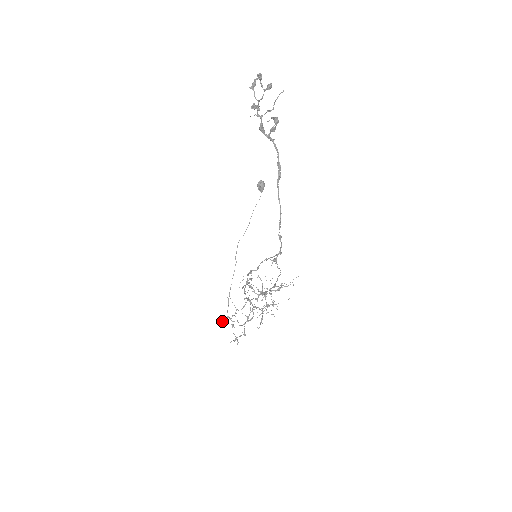
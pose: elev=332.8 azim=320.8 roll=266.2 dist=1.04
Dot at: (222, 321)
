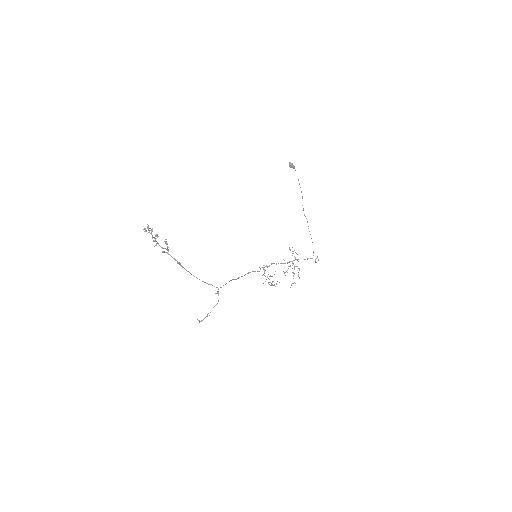
Dot at: (284, 273)
